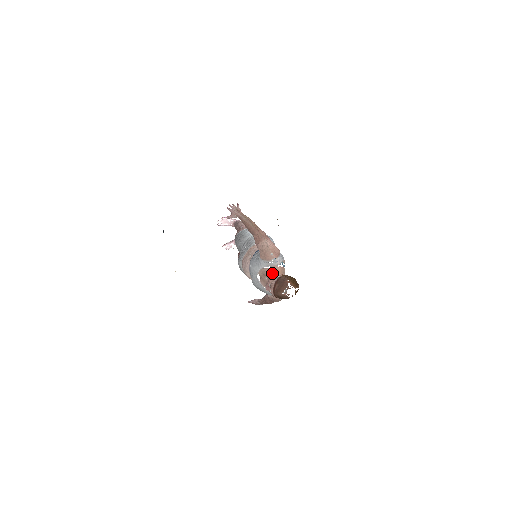
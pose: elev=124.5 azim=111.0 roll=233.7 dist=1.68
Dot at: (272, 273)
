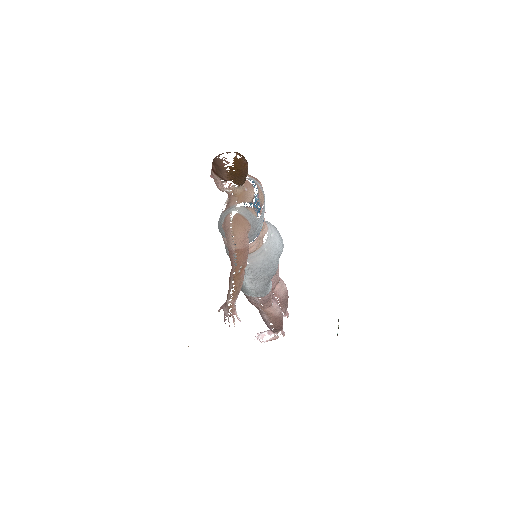
Dot at: occluded
